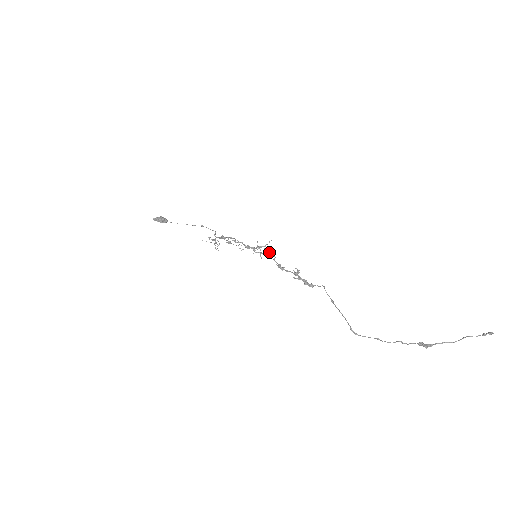
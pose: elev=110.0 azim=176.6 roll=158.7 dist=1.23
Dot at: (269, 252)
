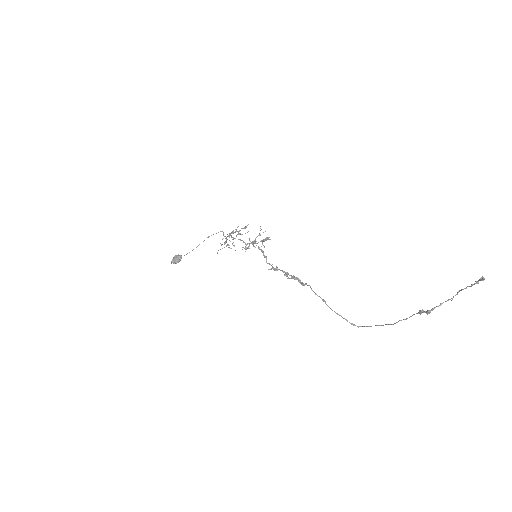
Dot at: occluded
